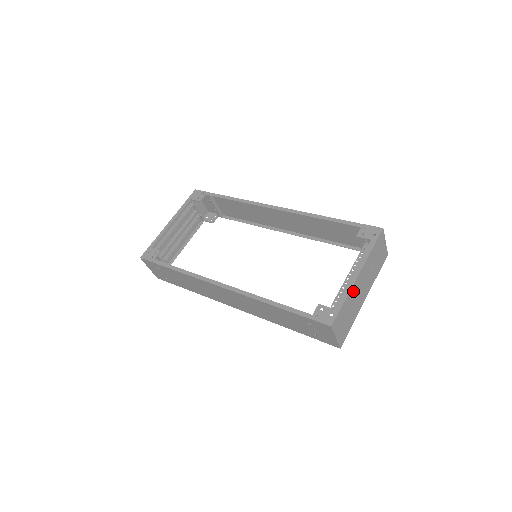
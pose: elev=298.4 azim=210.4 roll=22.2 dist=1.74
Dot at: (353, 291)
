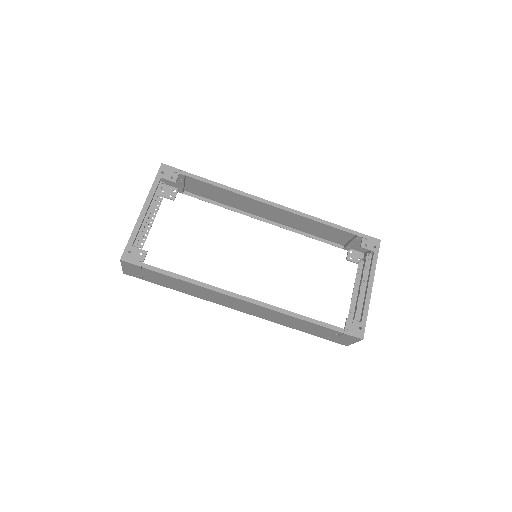
Dot at: occluded
